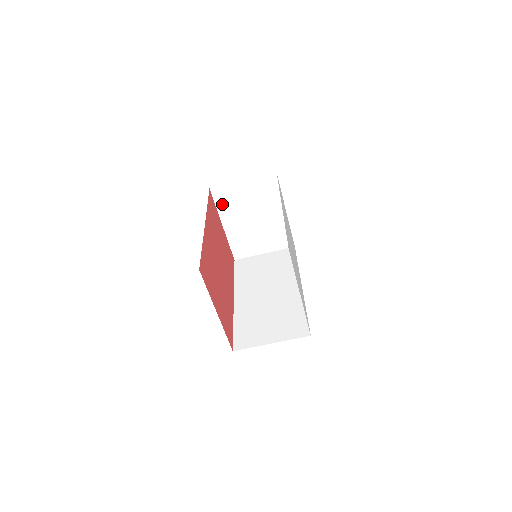
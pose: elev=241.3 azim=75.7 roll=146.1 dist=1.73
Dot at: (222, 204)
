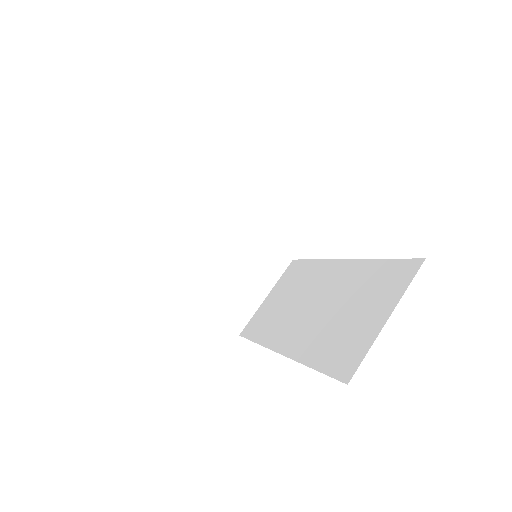
Dot at: (166, 265)
